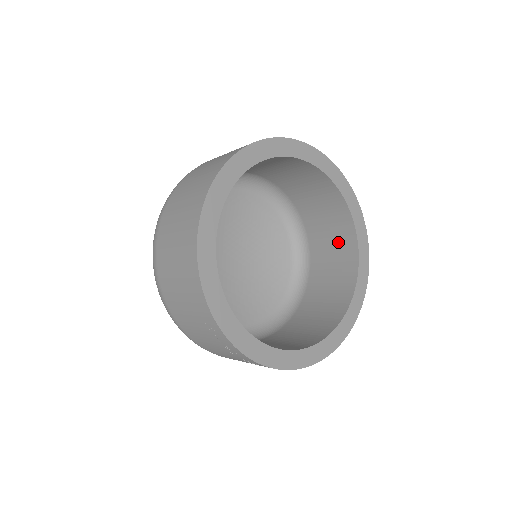
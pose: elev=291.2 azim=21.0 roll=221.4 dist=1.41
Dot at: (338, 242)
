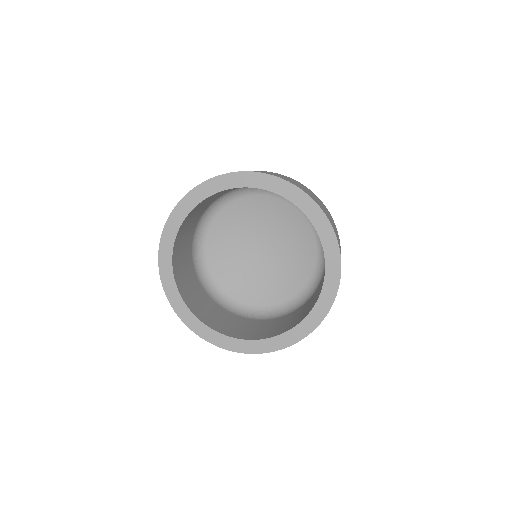
Dot at: occluded
